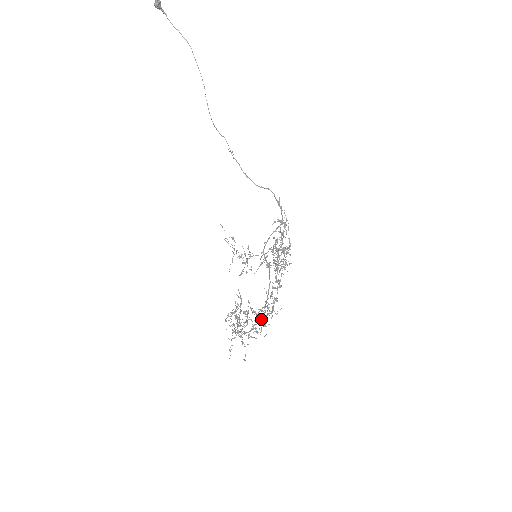
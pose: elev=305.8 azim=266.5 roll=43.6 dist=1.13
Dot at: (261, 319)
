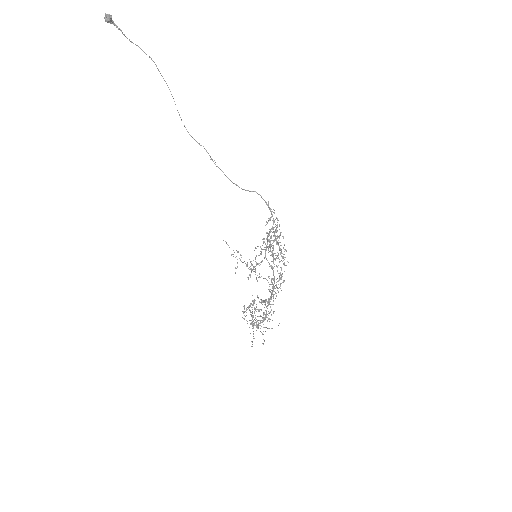
Dot at: (271, 310)
